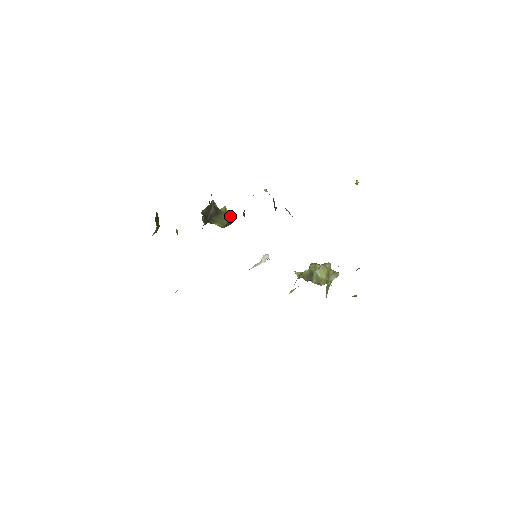
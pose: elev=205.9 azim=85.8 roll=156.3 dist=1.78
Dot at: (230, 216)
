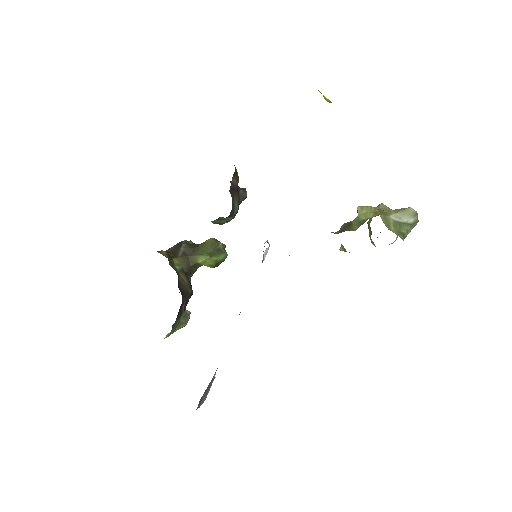
Dot at: (213, 243)
